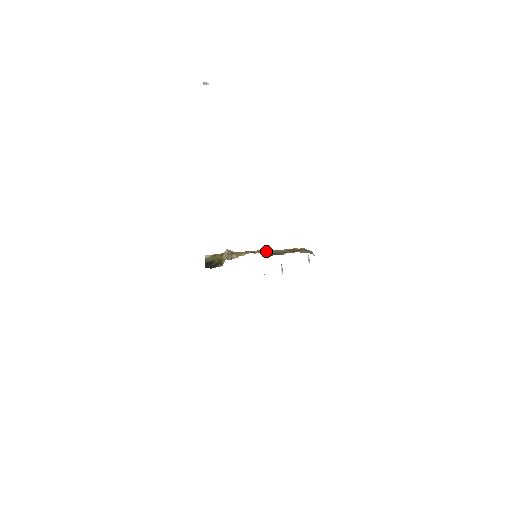
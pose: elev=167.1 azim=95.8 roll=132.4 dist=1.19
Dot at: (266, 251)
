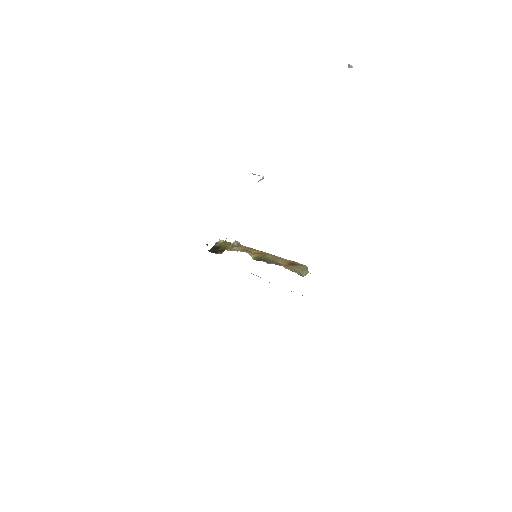
Dot at: (262, 255)
